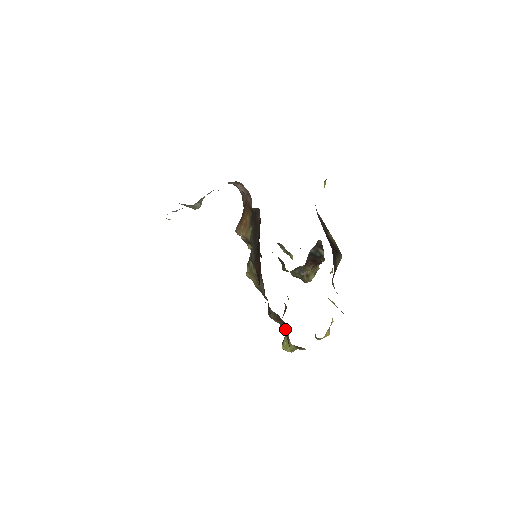
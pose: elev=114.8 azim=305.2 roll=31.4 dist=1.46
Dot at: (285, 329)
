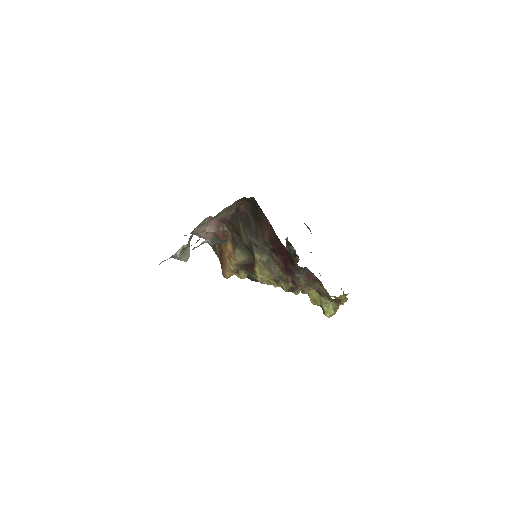
Dot at: (318, 287)
